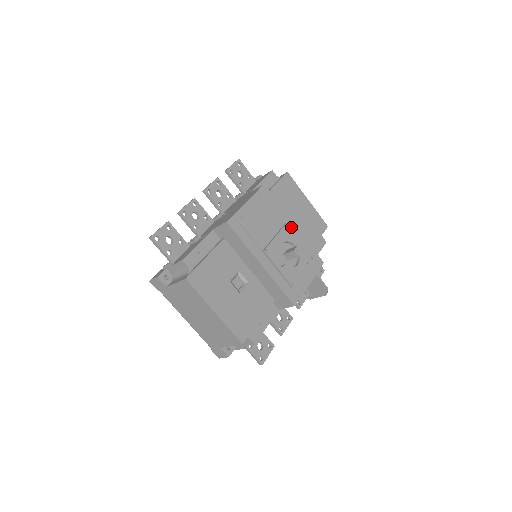
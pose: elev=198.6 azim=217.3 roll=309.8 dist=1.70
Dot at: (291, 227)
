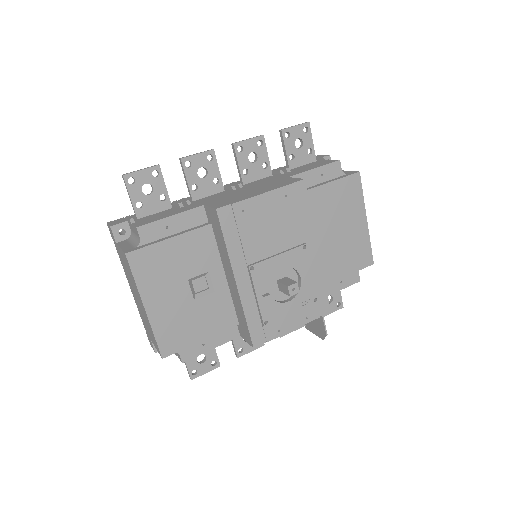
Dot at: (311, 250)
